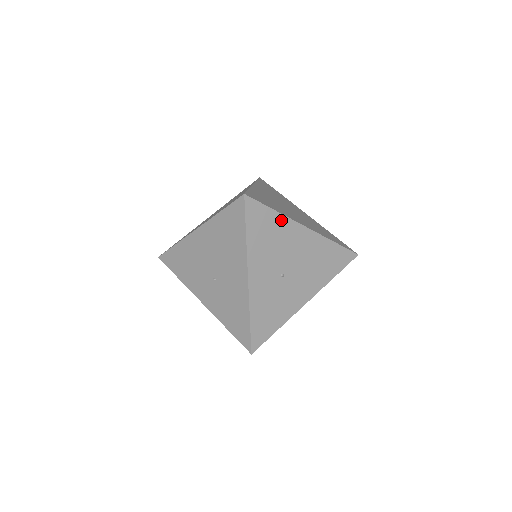
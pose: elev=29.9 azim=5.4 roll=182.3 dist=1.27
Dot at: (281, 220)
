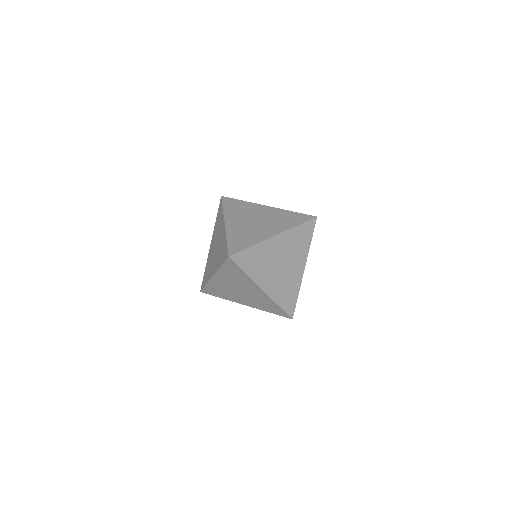
Dot at: (258, 247)
